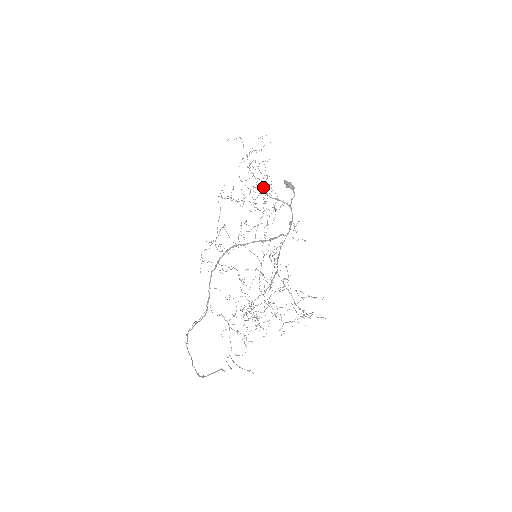
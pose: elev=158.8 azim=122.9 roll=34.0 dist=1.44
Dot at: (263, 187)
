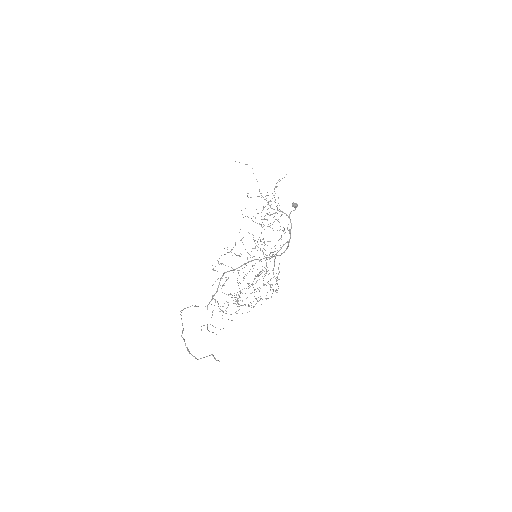
Dot at: occluded
